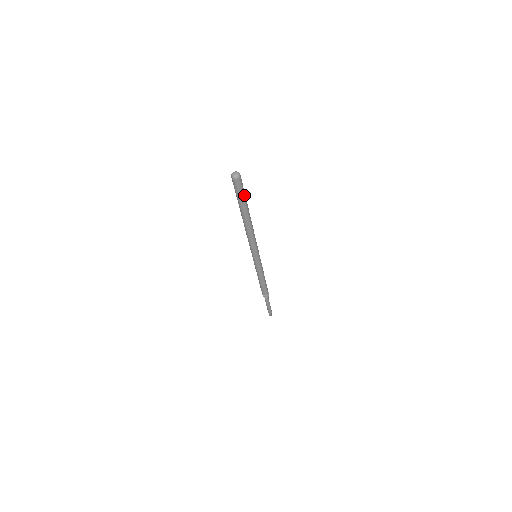
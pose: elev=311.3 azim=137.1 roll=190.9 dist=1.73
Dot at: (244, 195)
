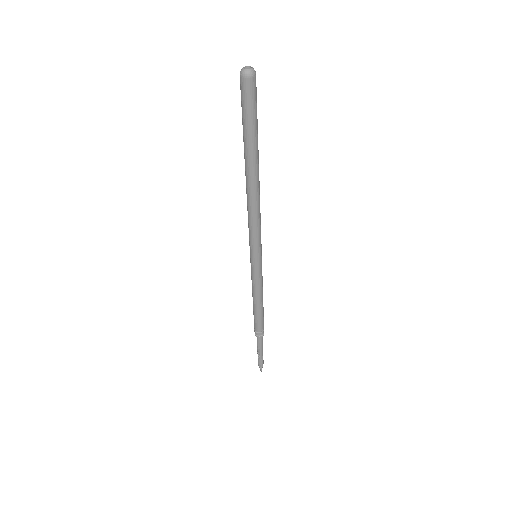
Dot at: (256, 117)
